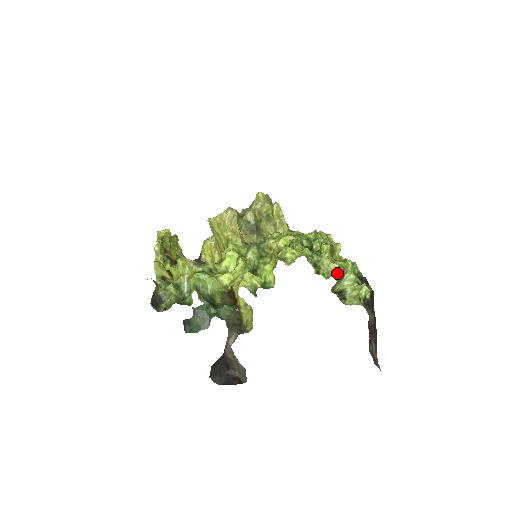
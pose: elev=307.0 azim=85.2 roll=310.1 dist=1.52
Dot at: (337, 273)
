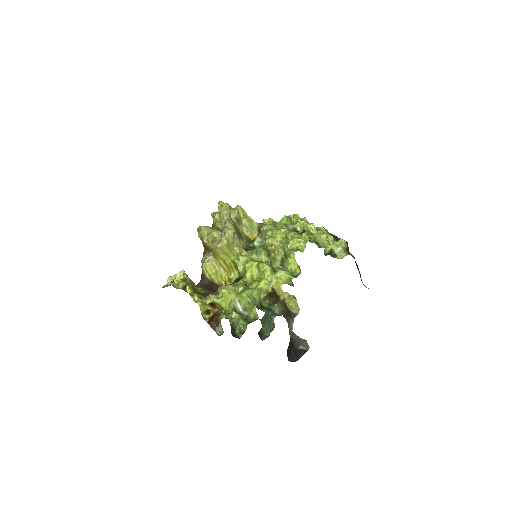
Dot at: (328, 241)
